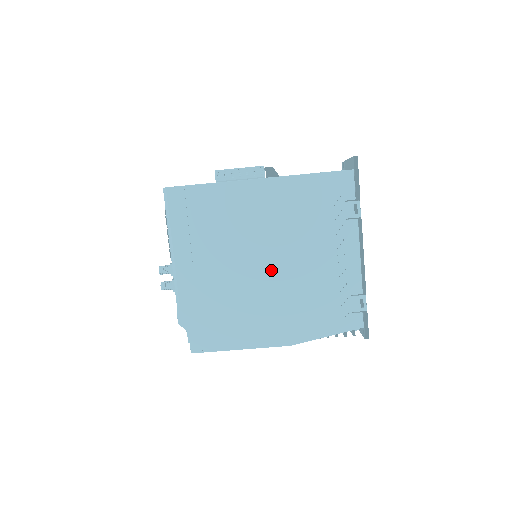
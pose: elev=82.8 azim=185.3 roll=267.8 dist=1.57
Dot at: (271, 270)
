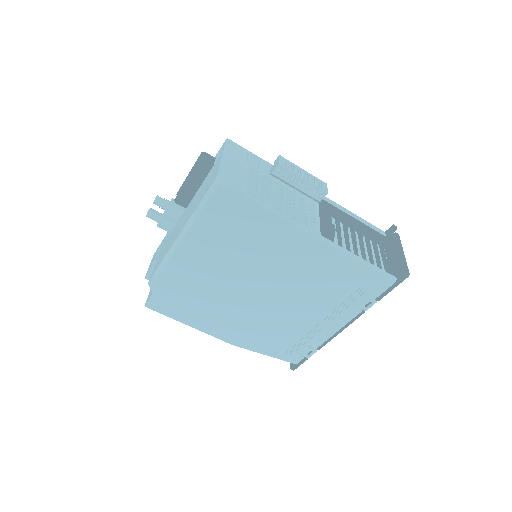
Dot at: (261, 298)
